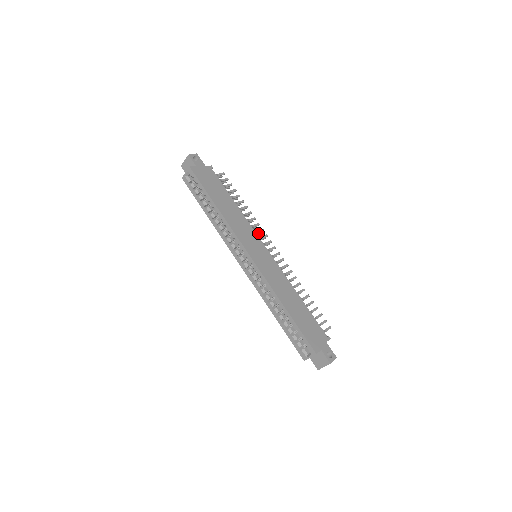
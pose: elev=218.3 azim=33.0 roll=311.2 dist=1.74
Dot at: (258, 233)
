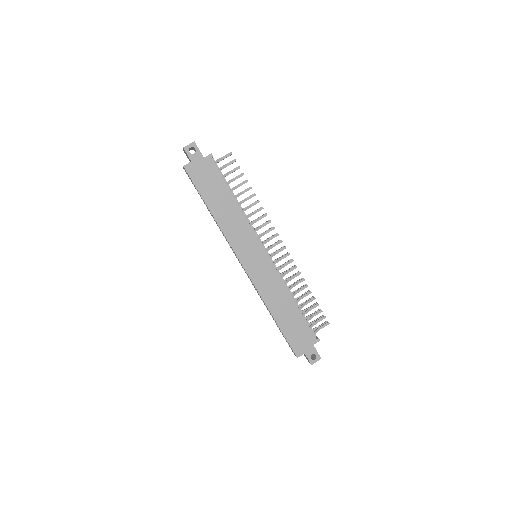
Dot at: (265, 224)
